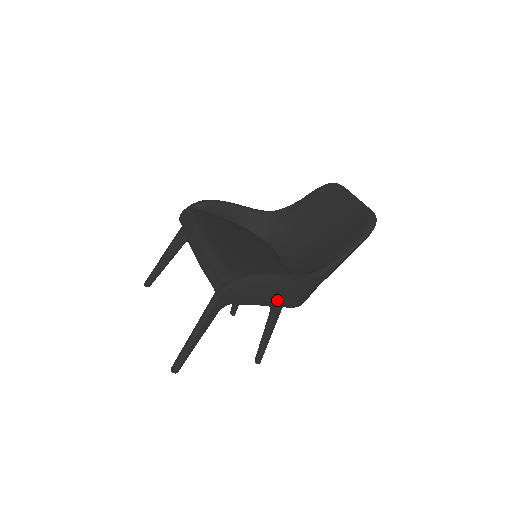
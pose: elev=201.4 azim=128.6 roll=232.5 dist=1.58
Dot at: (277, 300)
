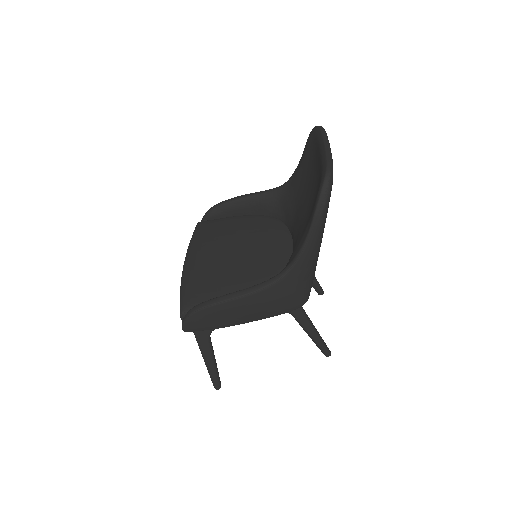
Dot at: (251, 316)
